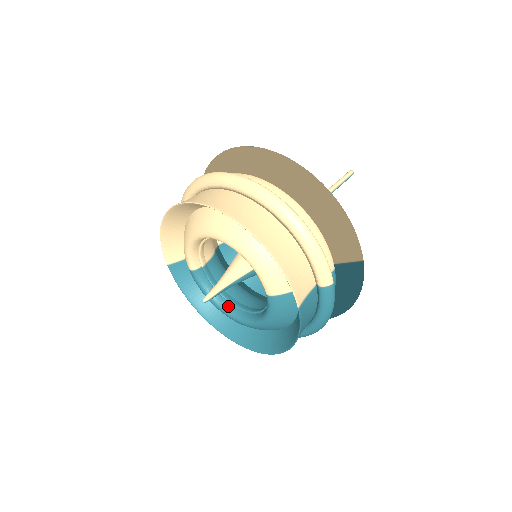
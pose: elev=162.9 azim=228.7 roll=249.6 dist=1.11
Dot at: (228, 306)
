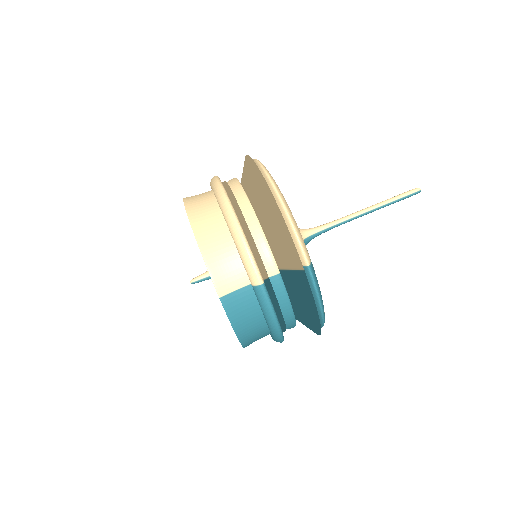
Dot at: occluded
